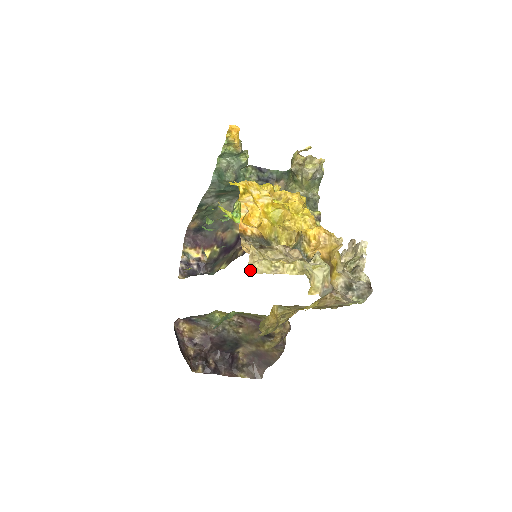
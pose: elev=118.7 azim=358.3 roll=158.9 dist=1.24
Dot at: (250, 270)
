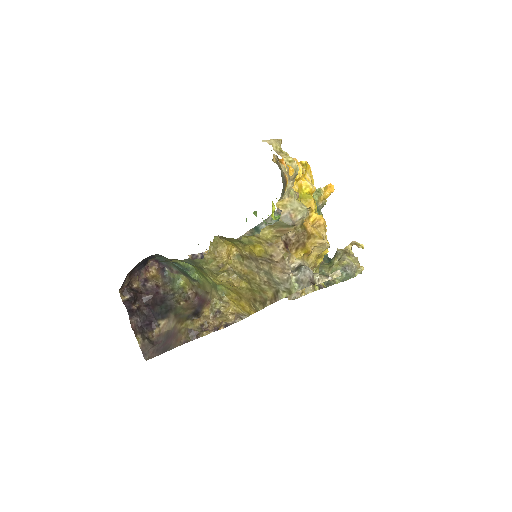
Dot at: (266, 140)
